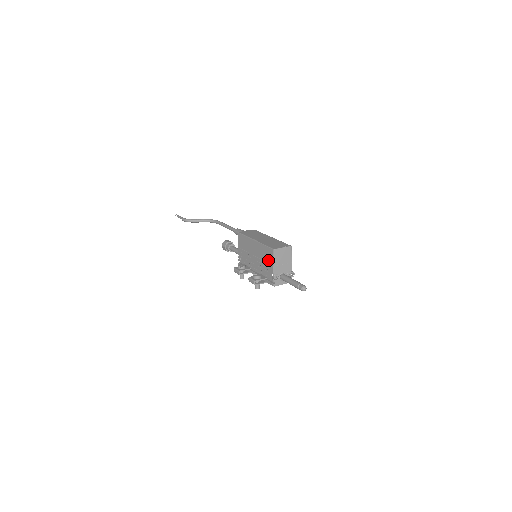
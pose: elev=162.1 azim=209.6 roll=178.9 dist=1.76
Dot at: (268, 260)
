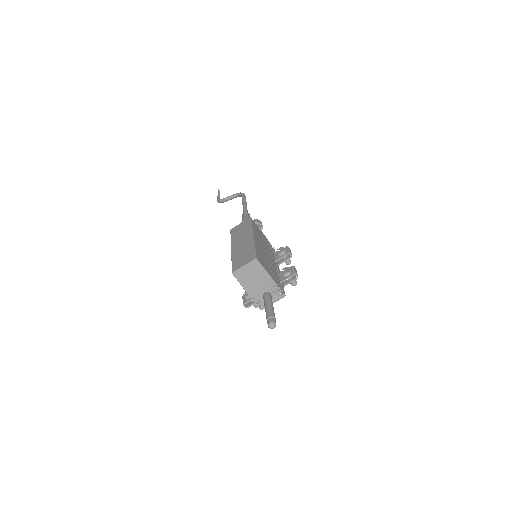
Dot at: occluded
